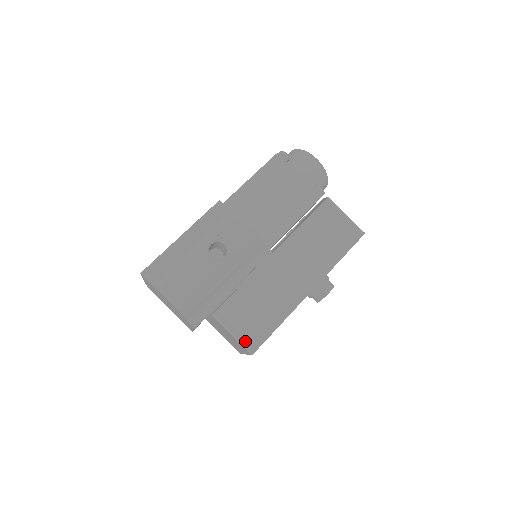
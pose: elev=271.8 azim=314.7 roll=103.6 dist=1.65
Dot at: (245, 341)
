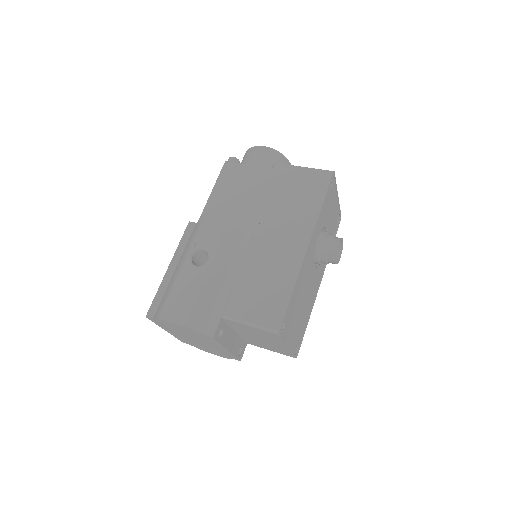
Dot at: (265, 324)
